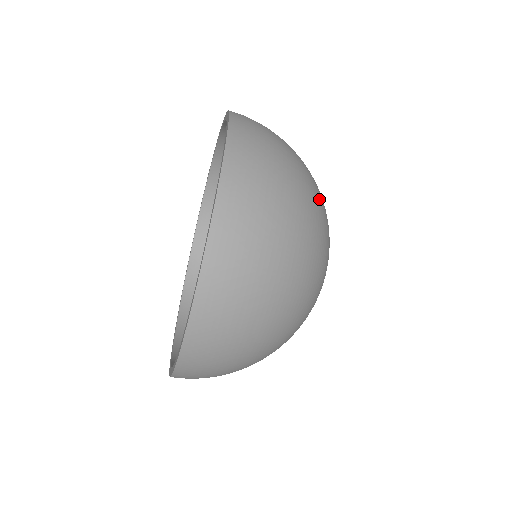
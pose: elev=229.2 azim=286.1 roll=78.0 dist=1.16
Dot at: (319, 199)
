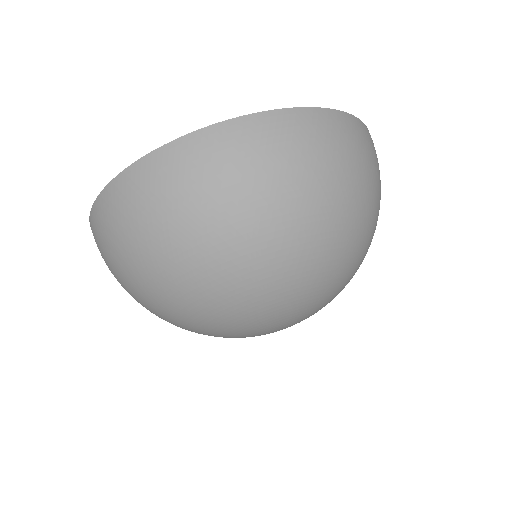
Dot at: occluded
